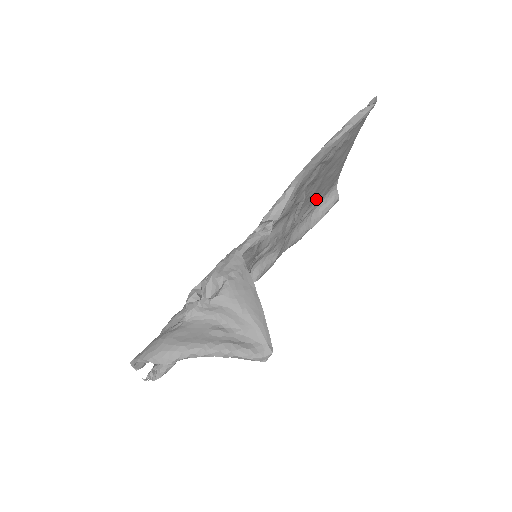
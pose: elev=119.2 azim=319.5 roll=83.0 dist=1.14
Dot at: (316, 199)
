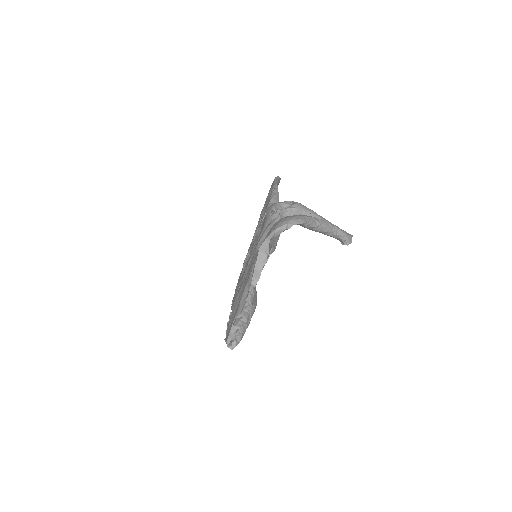
Dot at: occluded
